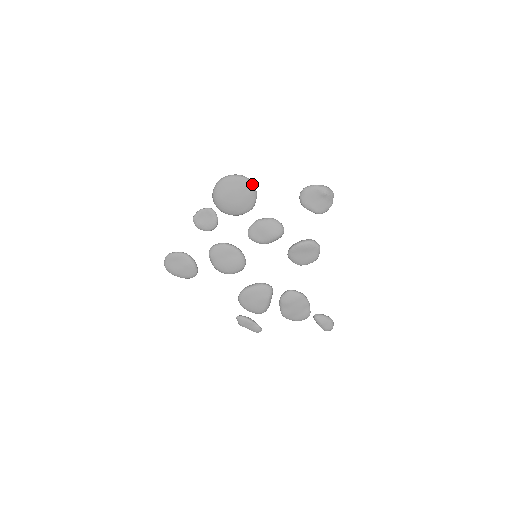
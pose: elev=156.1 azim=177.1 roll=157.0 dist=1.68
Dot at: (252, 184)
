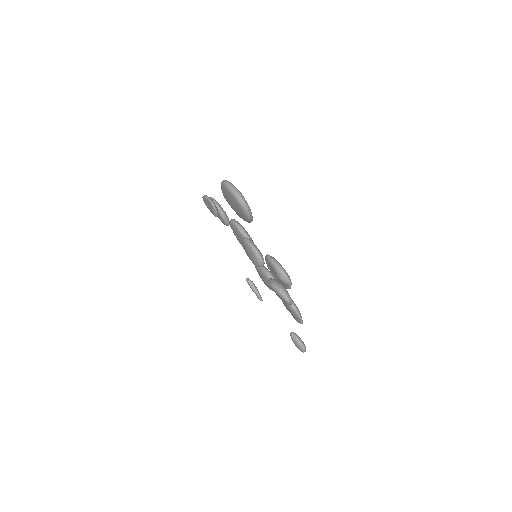
Dot at: (243, 207)
